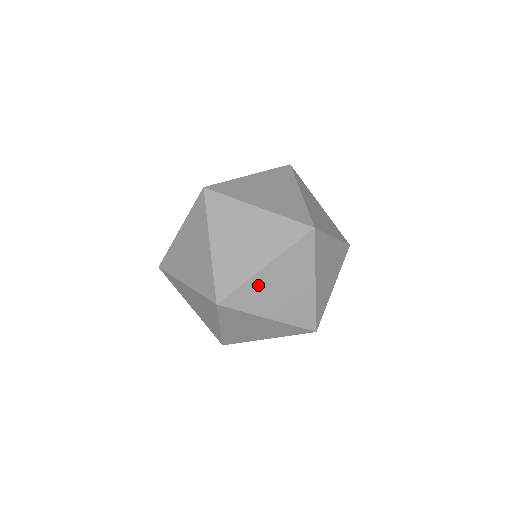
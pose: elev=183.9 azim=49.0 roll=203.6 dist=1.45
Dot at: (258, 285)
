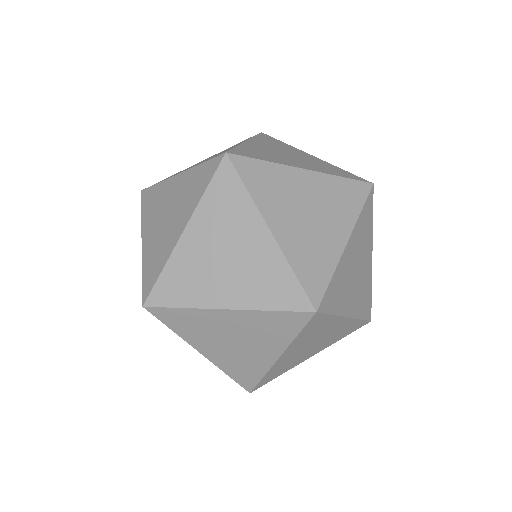
Dot at: (282, 364)
